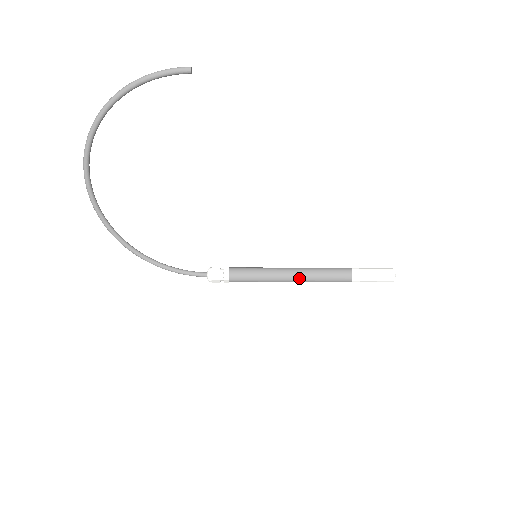
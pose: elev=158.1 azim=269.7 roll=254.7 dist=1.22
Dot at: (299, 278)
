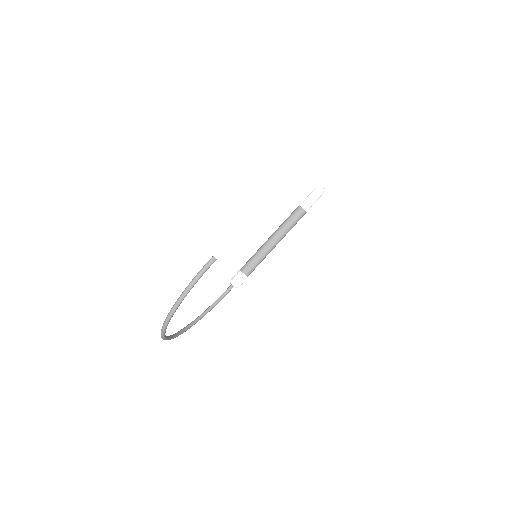
Dot at: occluded
